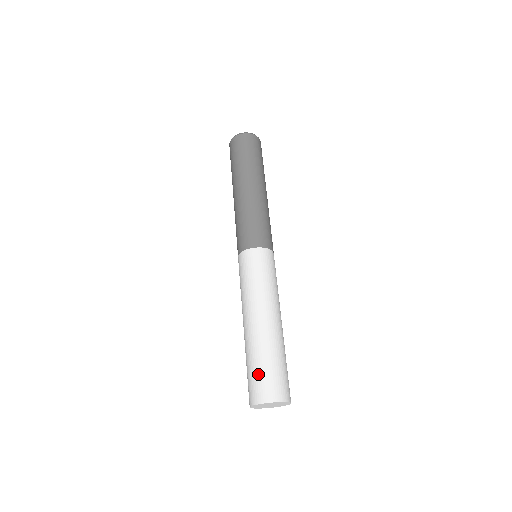
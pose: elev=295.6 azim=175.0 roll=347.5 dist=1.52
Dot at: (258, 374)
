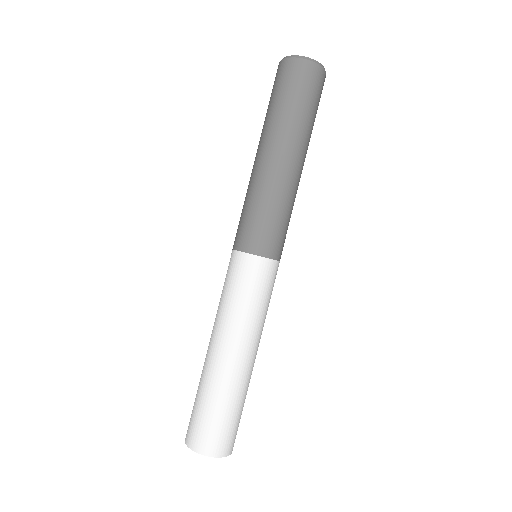
Dot at: (205, 419)
